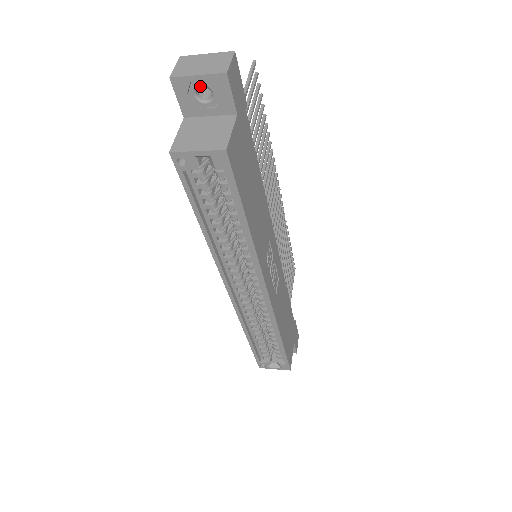
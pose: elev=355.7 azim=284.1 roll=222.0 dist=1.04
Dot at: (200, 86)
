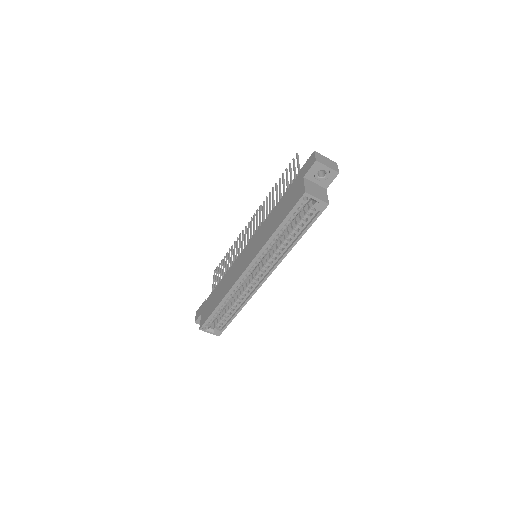
Dot at: (323, 170)
